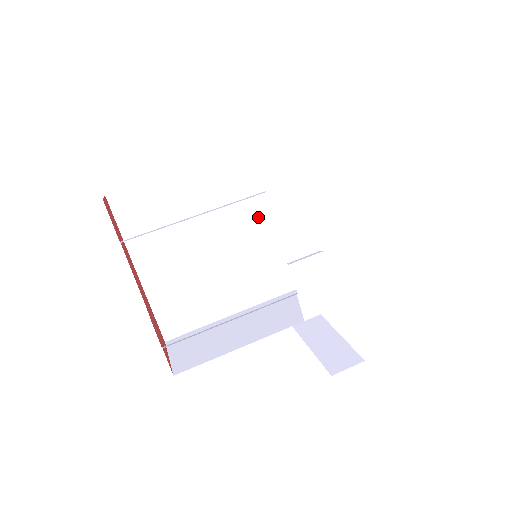
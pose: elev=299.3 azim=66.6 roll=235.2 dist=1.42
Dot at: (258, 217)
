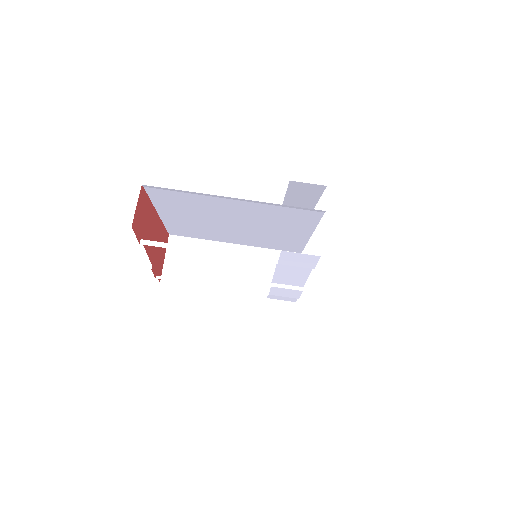
Dot at: (279, 227)
